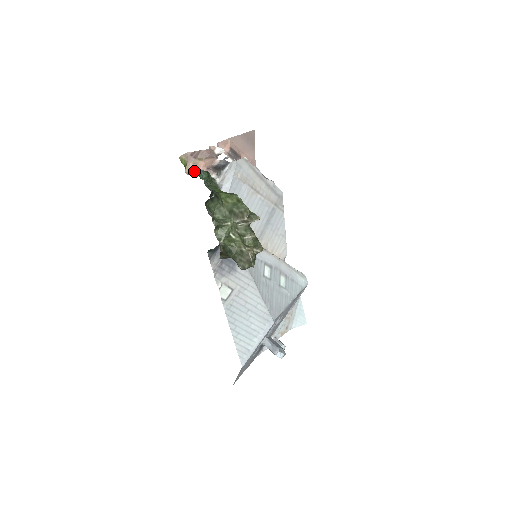
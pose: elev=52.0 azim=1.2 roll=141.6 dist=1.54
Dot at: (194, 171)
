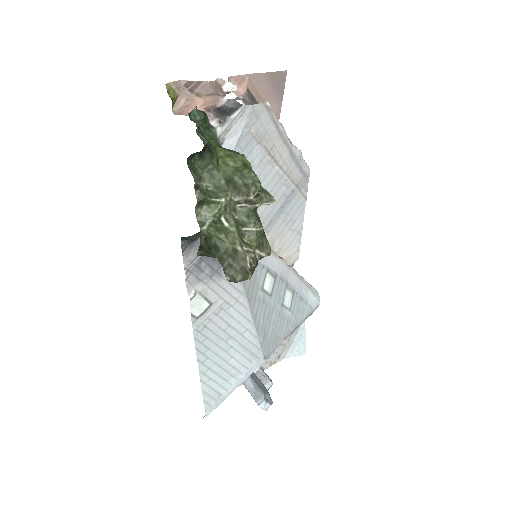
Dot at: (186, 111)
